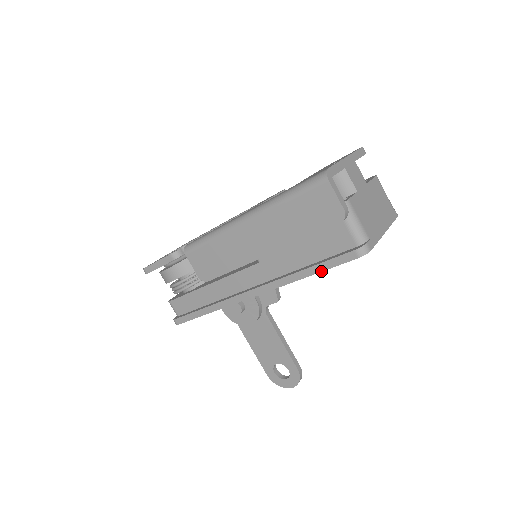
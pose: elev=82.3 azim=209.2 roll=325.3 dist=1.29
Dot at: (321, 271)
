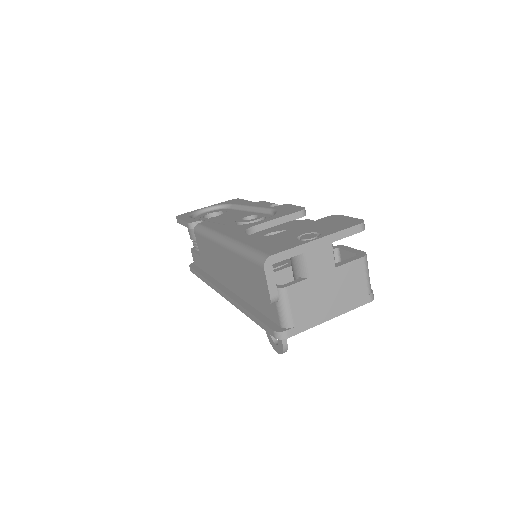
Dot at: (256, 323)
